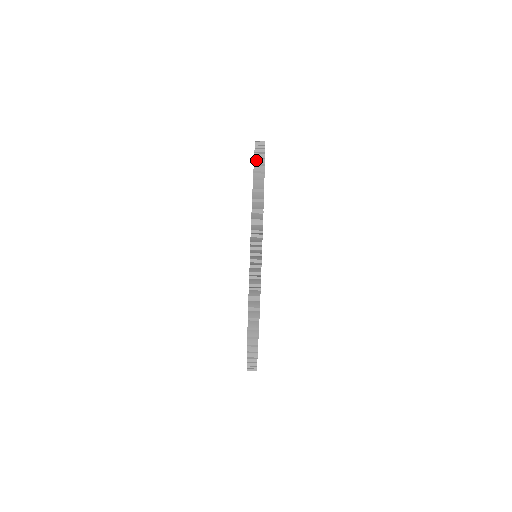
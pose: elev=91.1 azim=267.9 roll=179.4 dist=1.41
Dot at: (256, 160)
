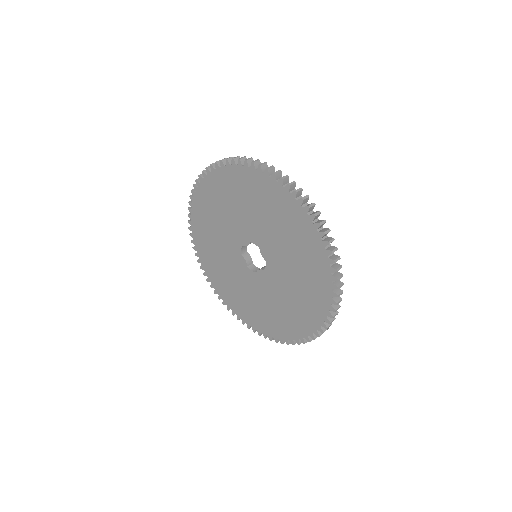
Dot at: (189, 214)
